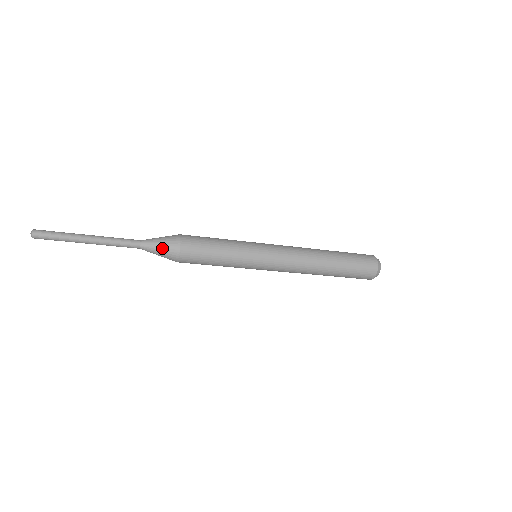
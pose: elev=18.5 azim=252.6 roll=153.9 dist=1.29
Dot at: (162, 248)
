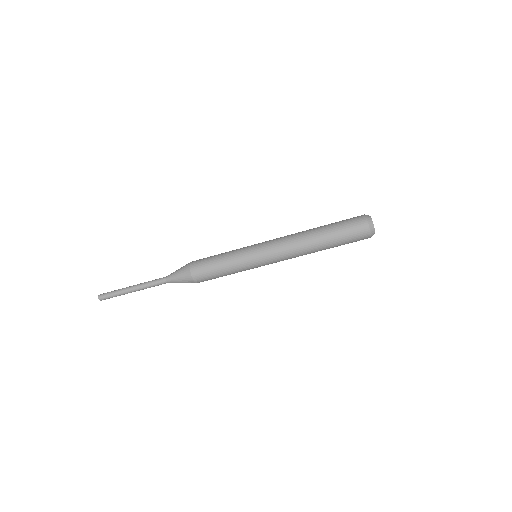
Dot at: (179, 271)
